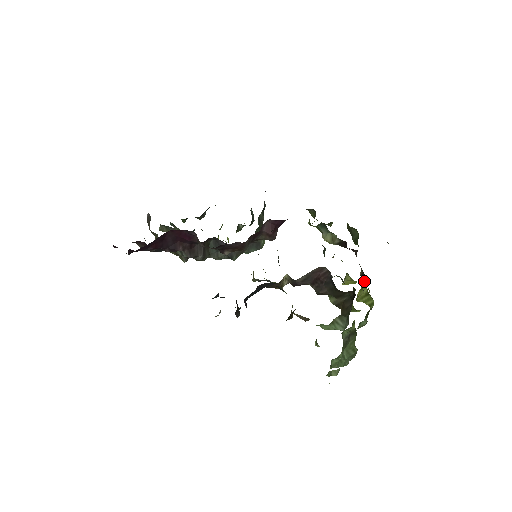
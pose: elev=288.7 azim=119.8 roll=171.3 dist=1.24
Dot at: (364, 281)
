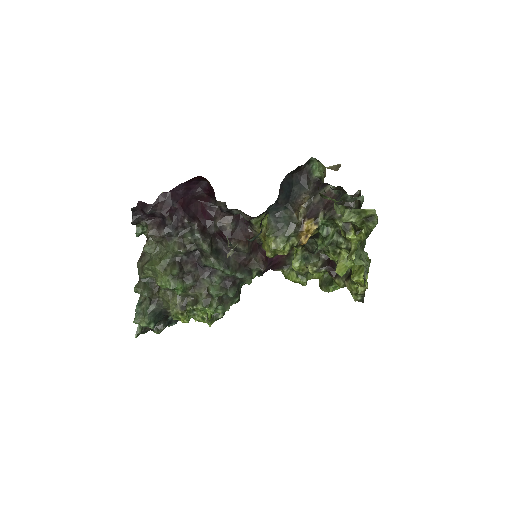
Dot at: (353, 266)
